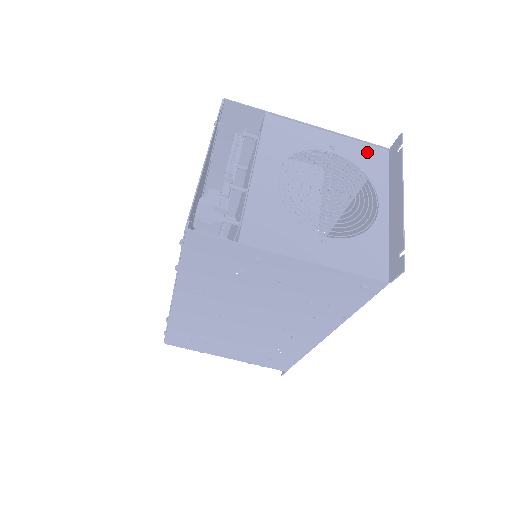
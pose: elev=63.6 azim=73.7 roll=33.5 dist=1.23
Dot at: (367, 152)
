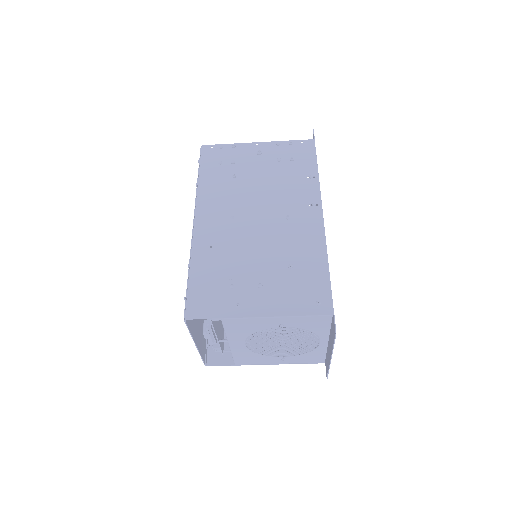
Dot at: (312, 321)
